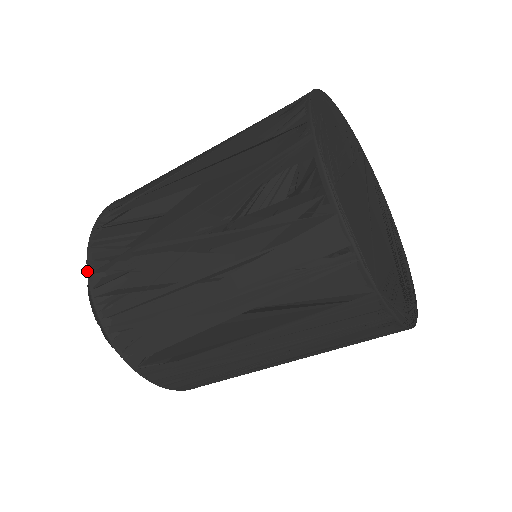
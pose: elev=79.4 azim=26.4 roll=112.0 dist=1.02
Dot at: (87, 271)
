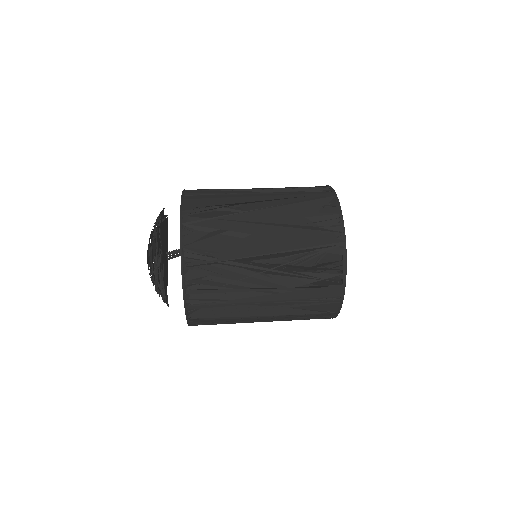
Dot at: (182, 264)
